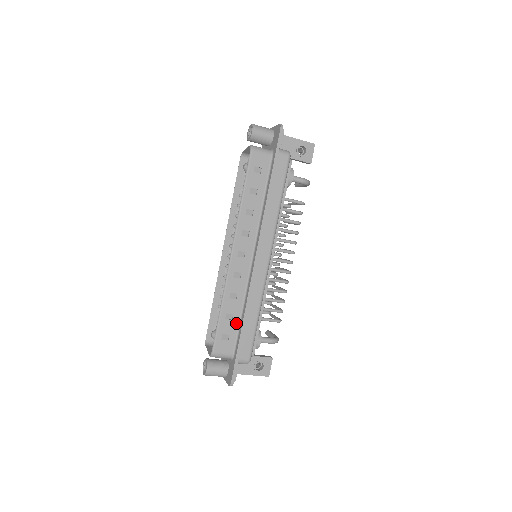
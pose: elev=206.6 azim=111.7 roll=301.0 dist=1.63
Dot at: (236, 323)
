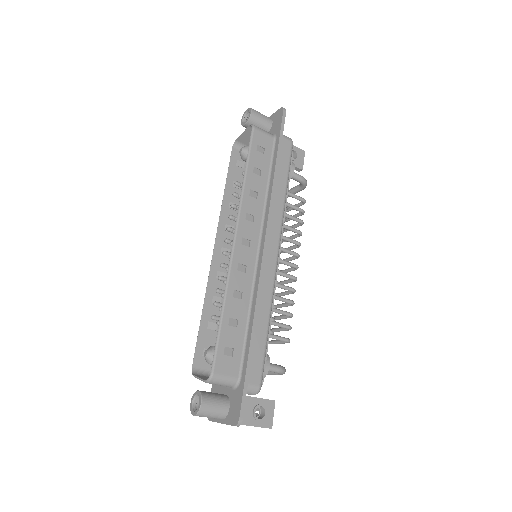
Dot at: (241, 332)
